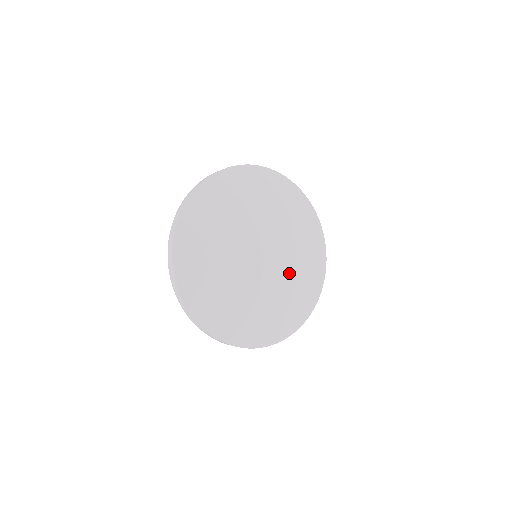
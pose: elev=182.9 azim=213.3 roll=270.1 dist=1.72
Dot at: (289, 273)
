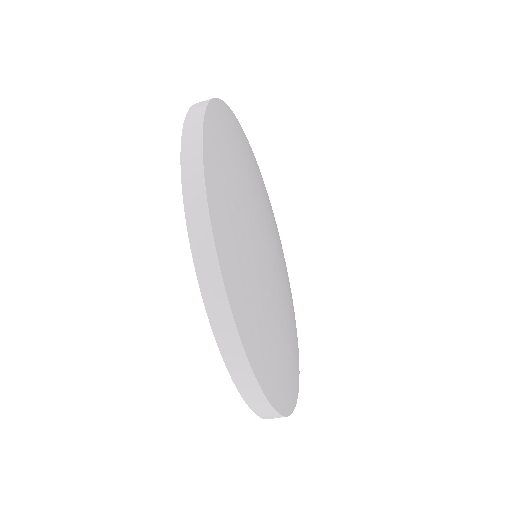
Dot at: (287, 303)
